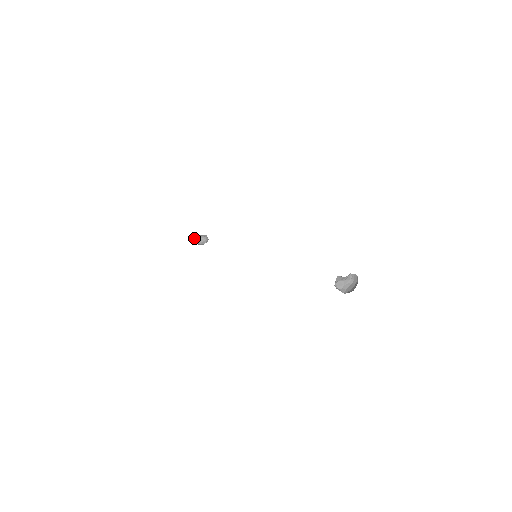
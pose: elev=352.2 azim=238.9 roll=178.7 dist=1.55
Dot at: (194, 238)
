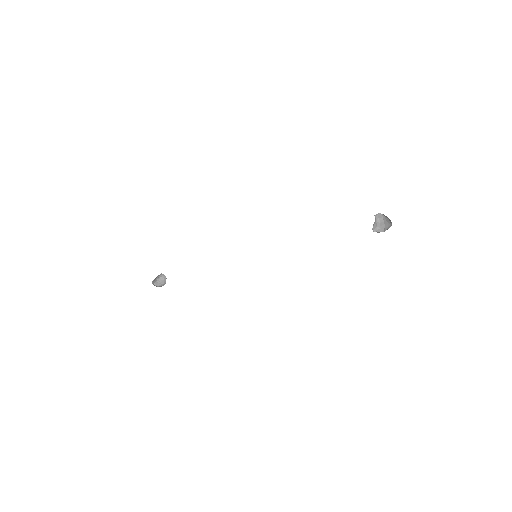
Dot at: occluded
